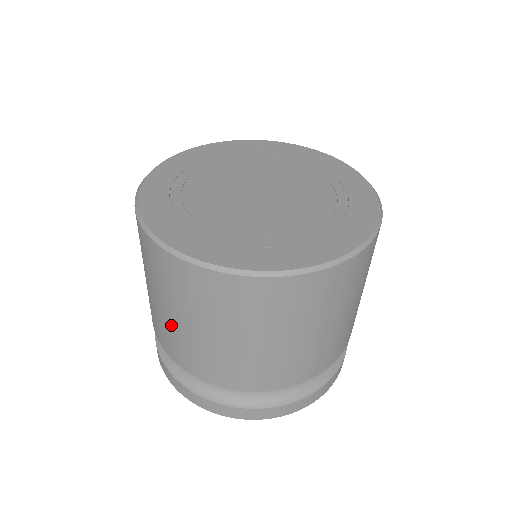
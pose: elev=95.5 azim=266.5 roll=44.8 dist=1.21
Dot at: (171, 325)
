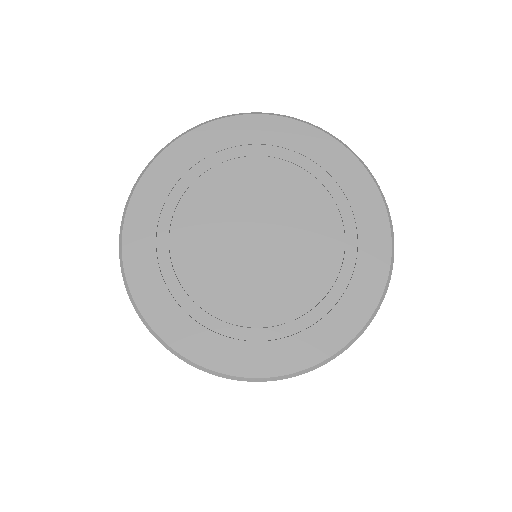
Dot at: occluded
